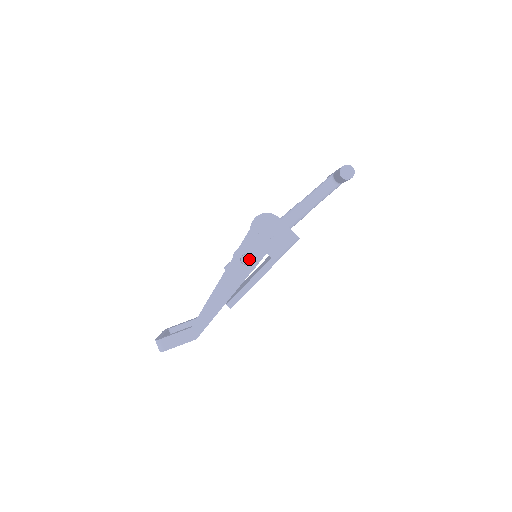
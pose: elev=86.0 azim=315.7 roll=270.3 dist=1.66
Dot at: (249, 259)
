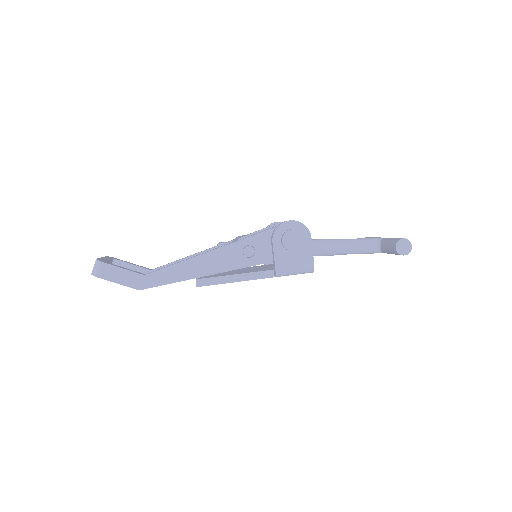
Dot at: (252, 254)
